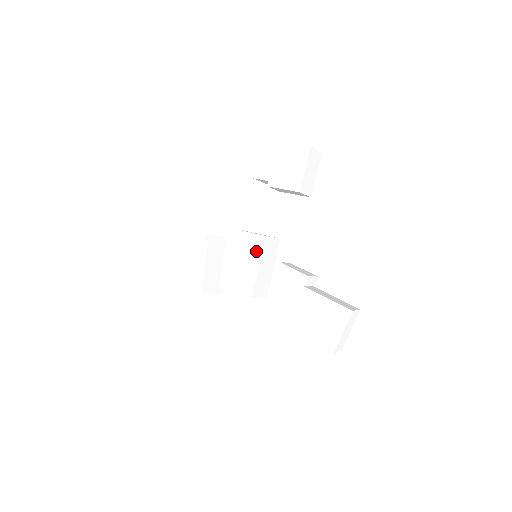
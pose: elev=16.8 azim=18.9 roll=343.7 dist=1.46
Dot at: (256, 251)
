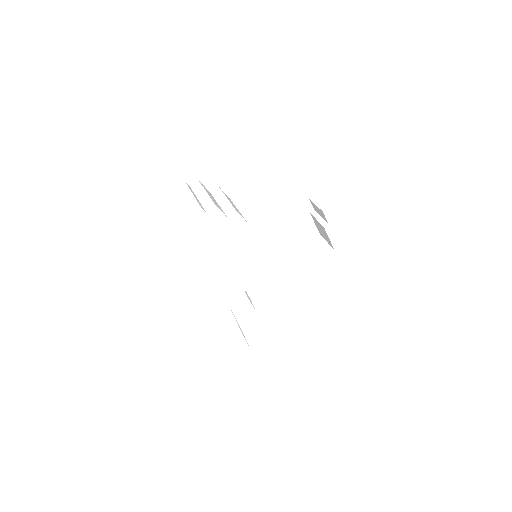
Dot at: (271, 267)
